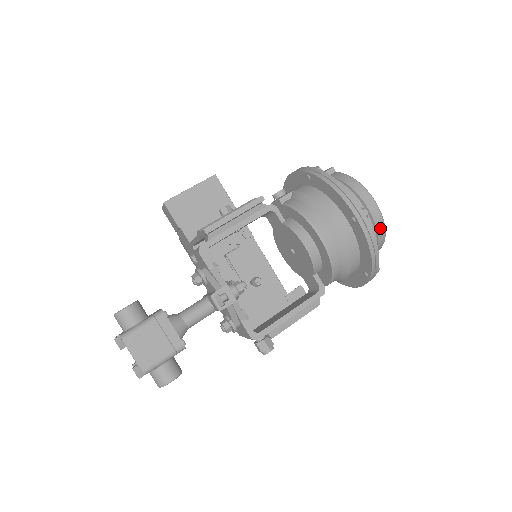
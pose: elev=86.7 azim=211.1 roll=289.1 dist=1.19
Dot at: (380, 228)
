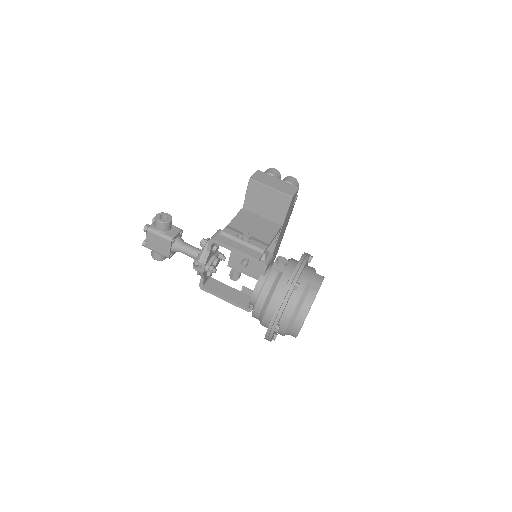
Dot at: (292, 335)
